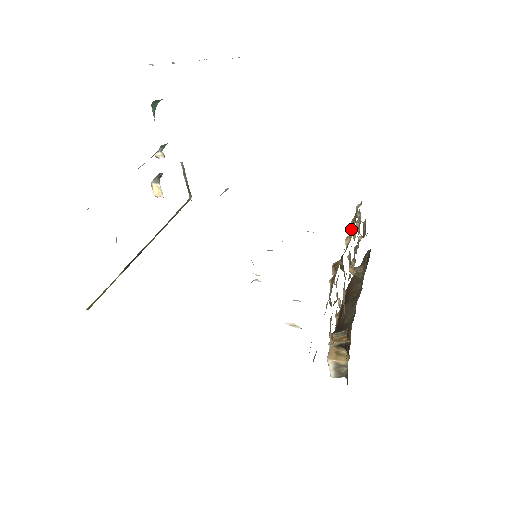
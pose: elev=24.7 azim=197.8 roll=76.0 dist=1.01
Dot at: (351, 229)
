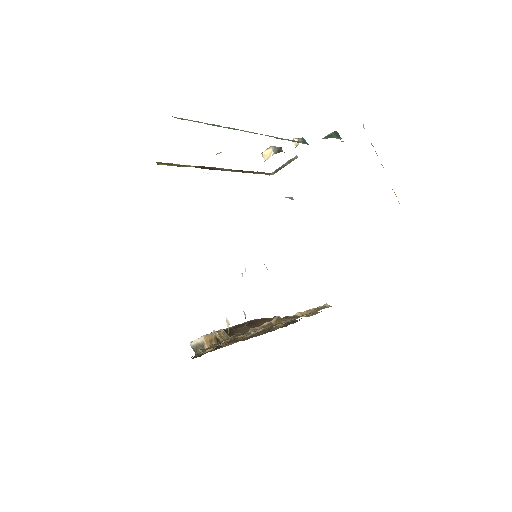
Dot at: (309, 311)
